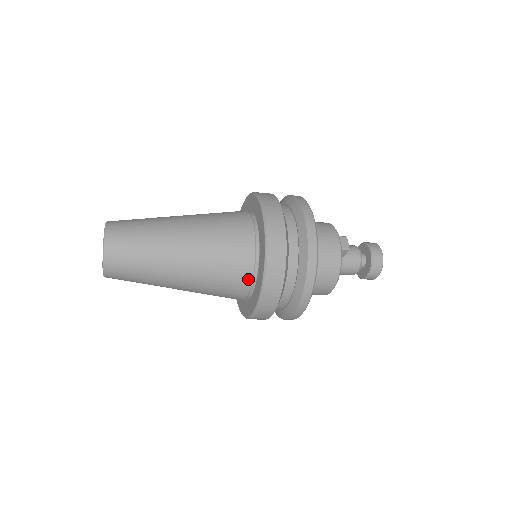
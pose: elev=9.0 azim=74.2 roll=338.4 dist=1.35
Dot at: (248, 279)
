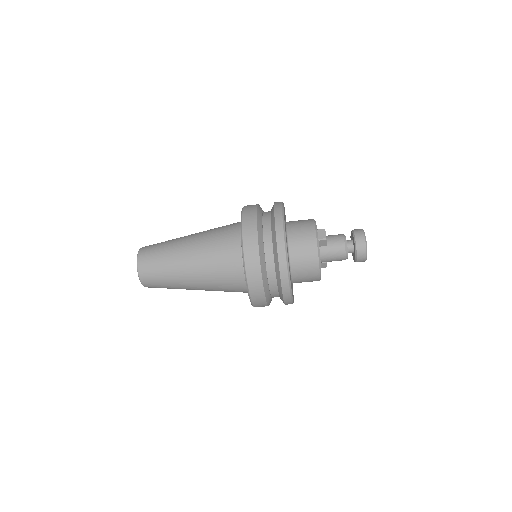
Dot at: (240, 276)
